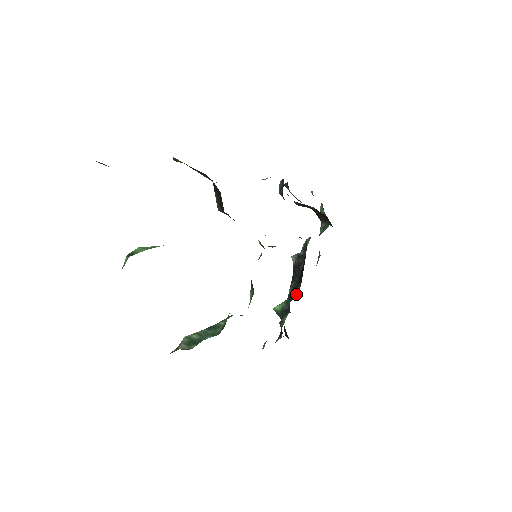
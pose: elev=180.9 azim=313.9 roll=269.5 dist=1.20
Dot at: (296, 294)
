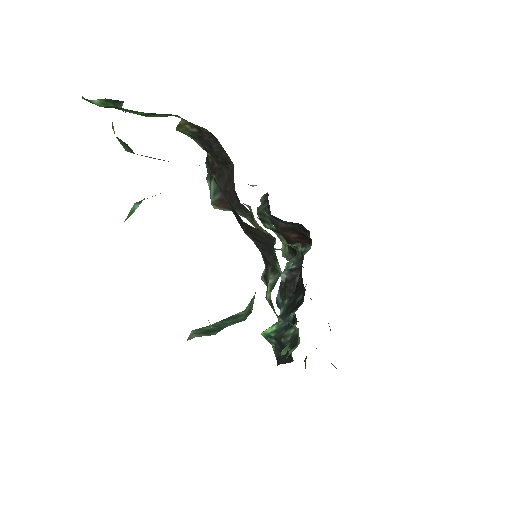
Dot at: (301, 303)
